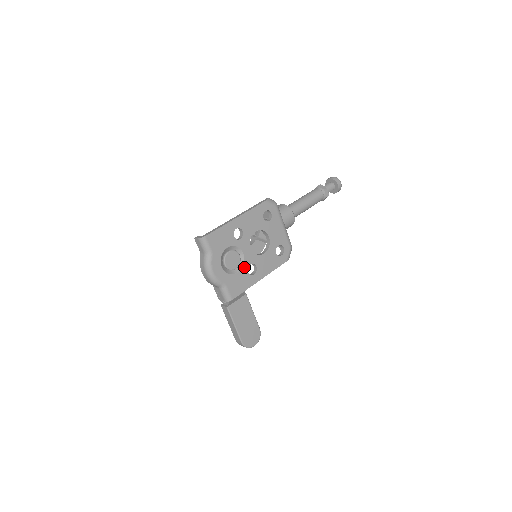
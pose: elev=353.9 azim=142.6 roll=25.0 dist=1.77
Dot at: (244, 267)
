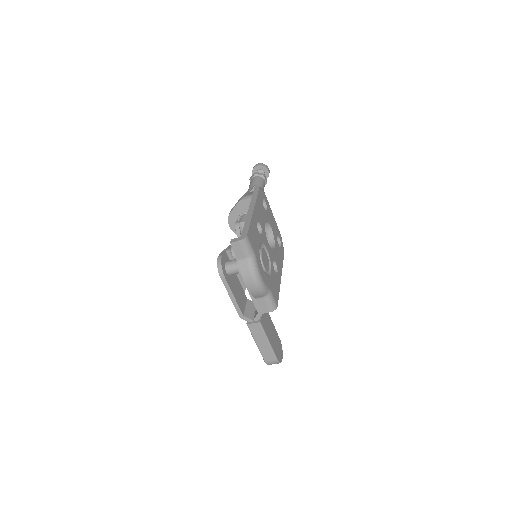
Dot at: (271, 266)
